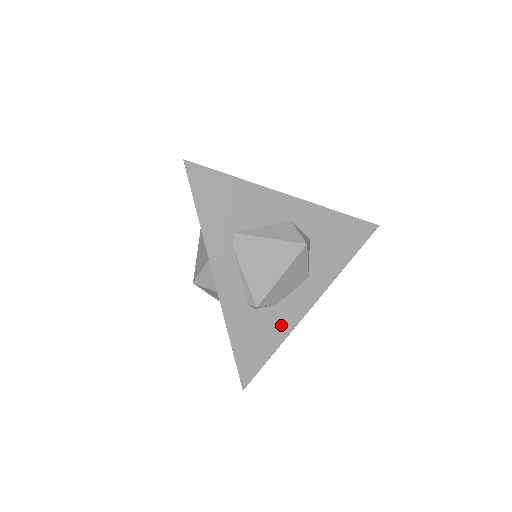
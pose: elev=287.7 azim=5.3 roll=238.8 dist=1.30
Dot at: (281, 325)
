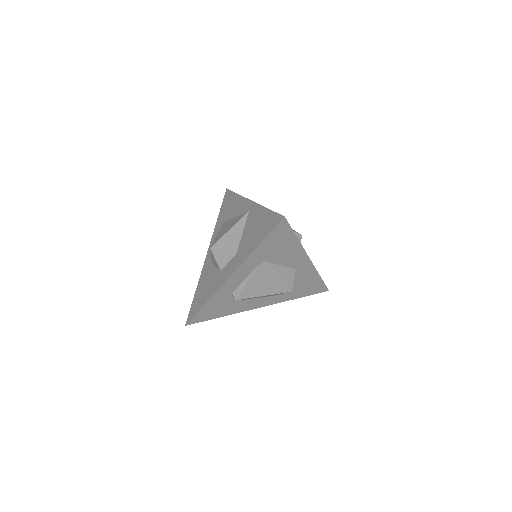
Dot at: (235, 309)
